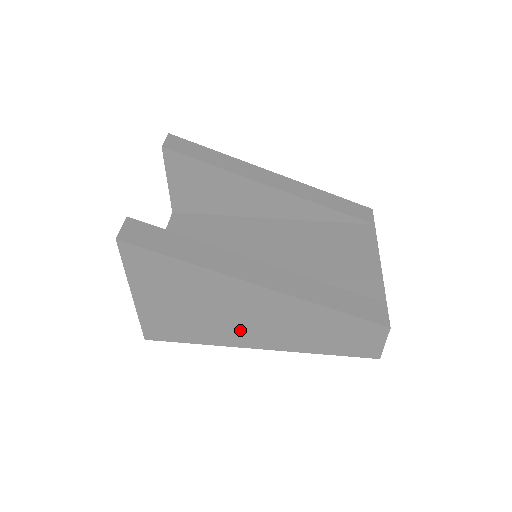
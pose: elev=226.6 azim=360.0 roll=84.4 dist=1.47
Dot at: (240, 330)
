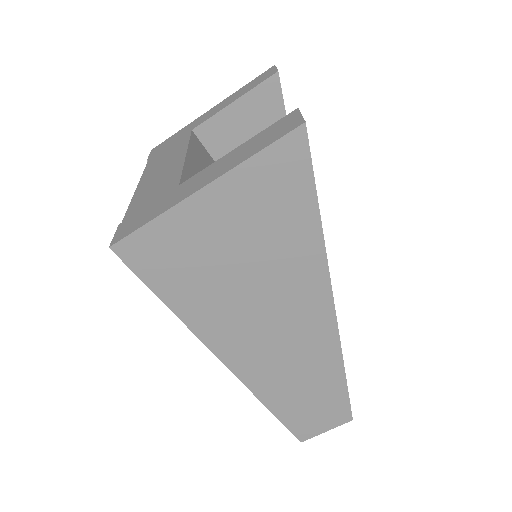
Dot at: (239, 328)
